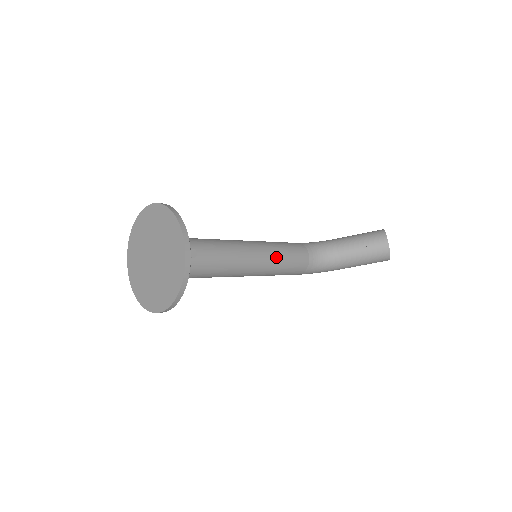
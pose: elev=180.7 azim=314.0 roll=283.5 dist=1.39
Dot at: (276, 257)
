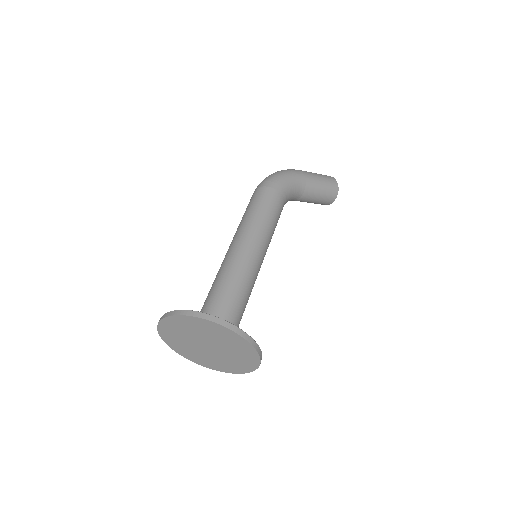
Dot at: occluded
